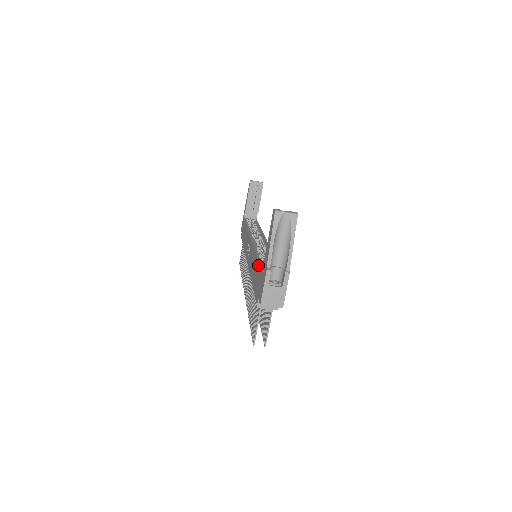
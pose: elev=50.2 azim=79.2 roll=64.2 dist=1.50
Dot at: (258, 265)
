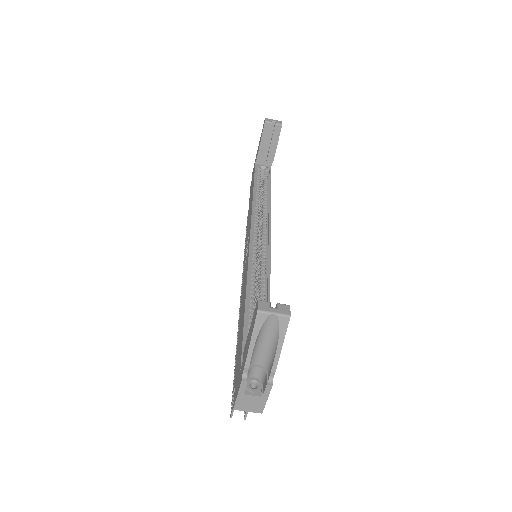
Dot at: (242, 327)
